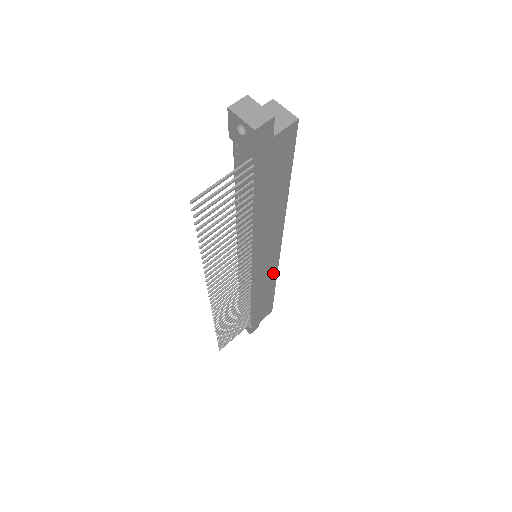
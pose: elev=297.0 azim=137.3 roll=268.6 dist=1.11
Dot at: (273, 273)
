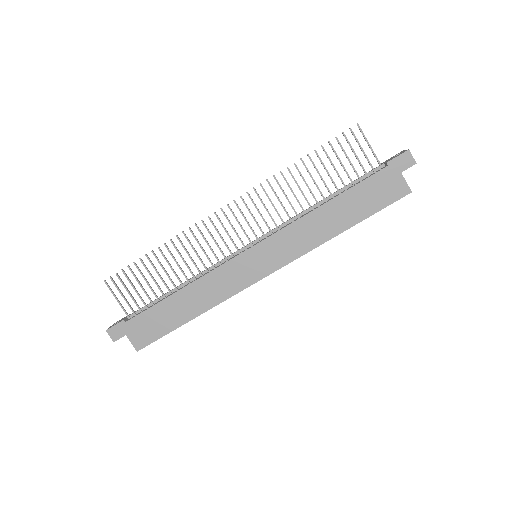
Dot at: (227, 292)
